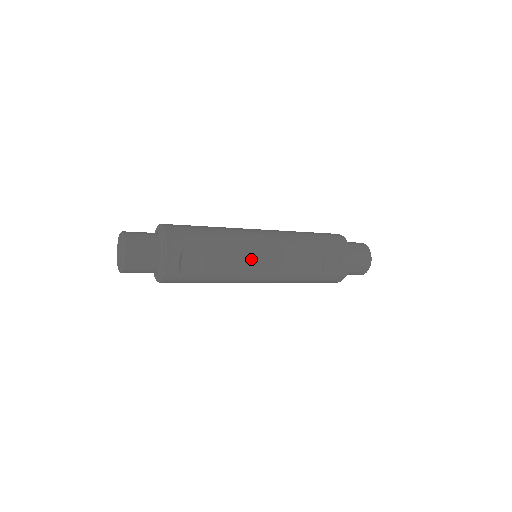
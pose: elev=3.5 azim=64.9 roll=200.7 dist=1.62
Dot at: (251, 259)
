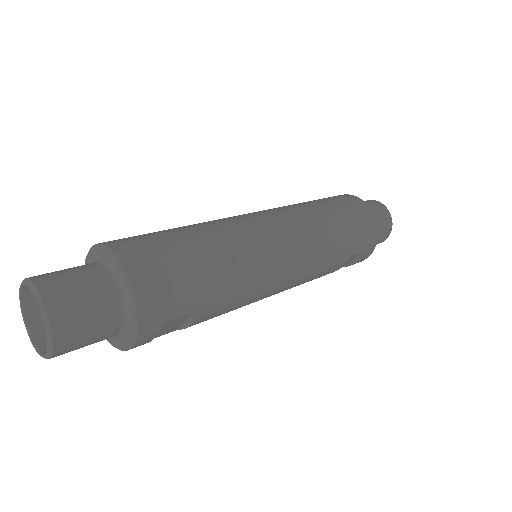
Dot at: (259, 296)
